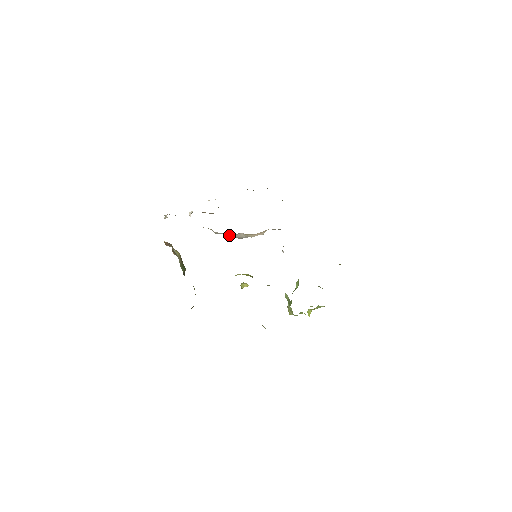
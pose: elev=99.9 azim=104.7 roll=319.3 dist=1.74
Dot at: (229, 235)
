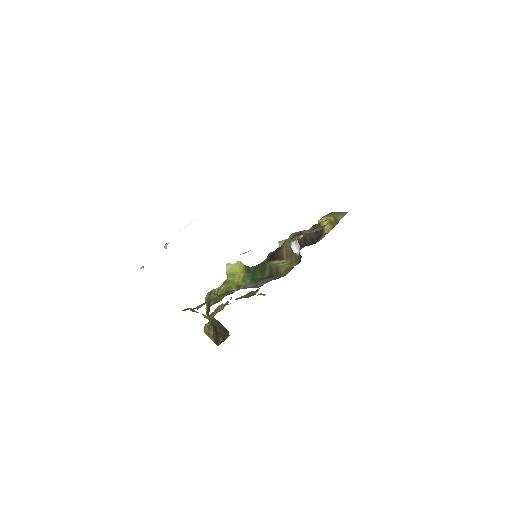
Dot at: occluded
